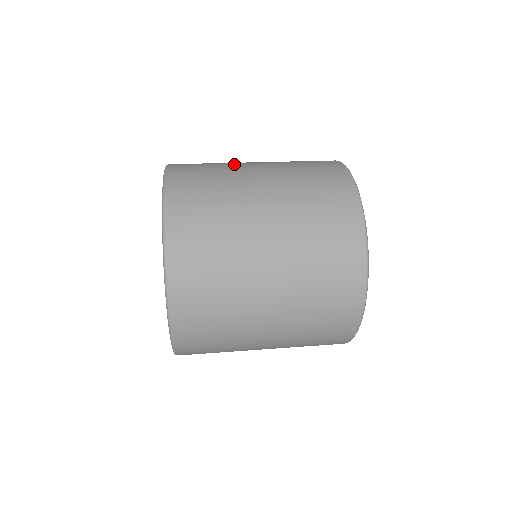
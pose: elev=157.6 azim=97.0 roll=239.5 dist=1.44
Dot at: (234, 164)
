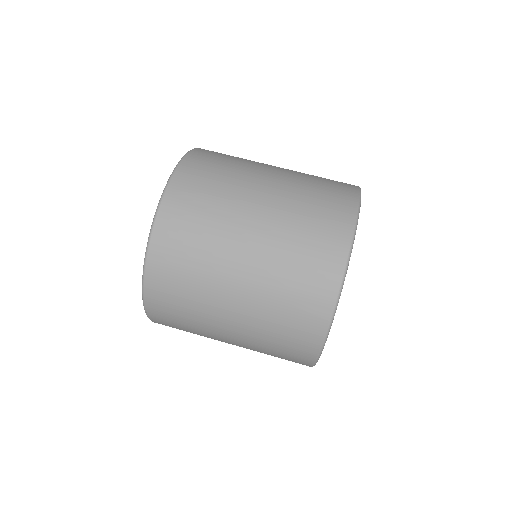
Dot at: (232, 212)
